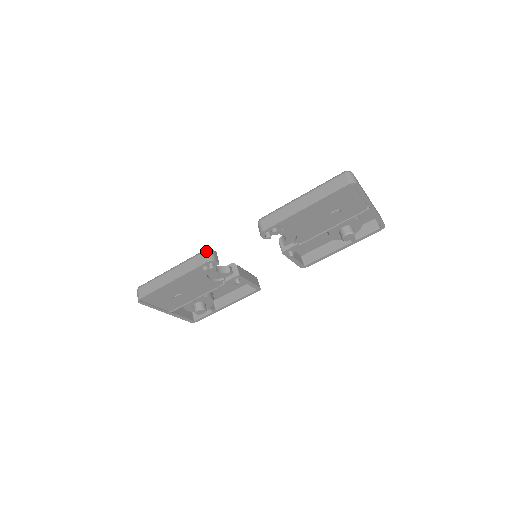
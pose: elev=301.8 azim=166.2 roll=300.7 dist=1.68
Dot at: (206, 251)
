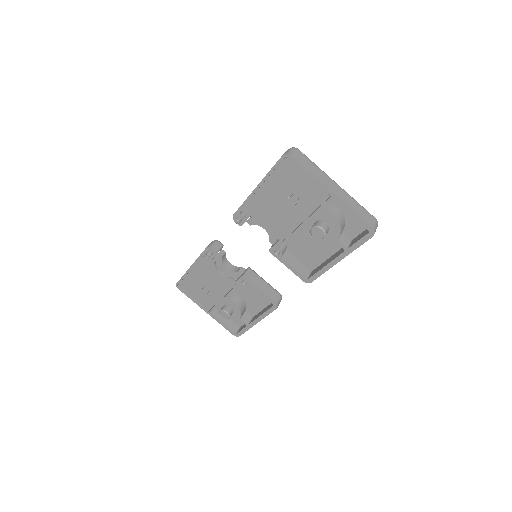
Dot at: (212, 241)
